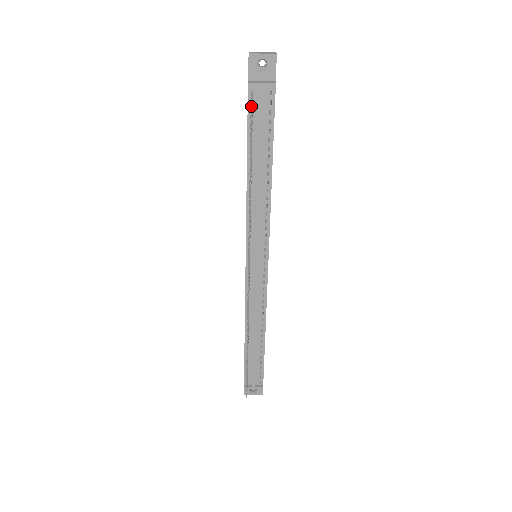
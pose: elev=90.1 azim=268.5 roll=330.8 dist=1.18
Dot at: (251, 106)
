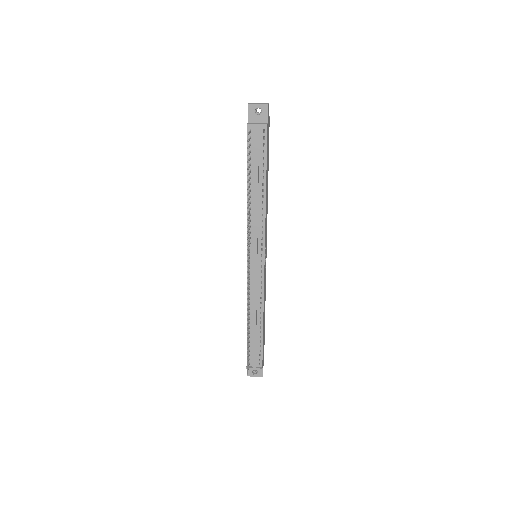
Dot at: (248, 140)
